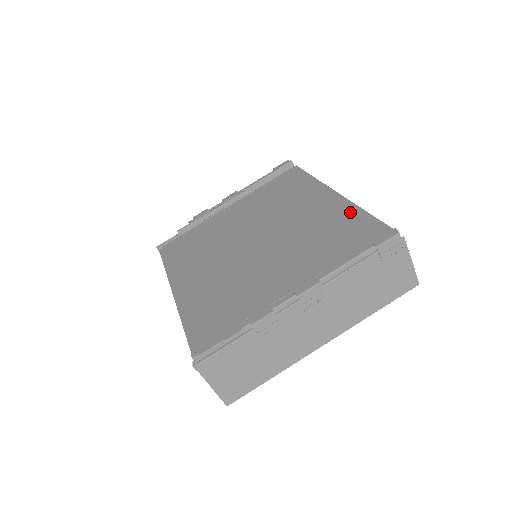
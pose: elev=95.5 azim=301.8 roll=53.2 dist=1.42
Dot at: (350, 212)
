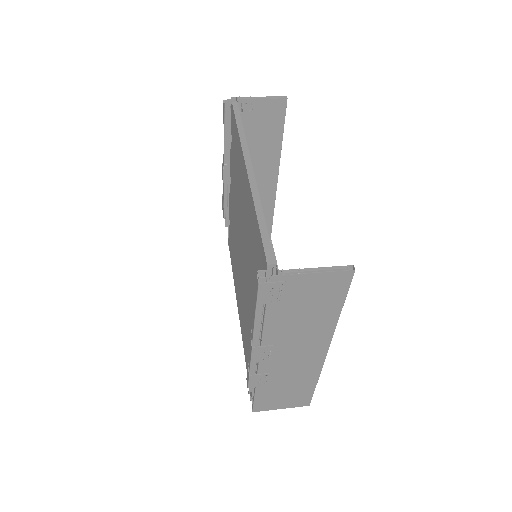
Dot at: (252, 214)
